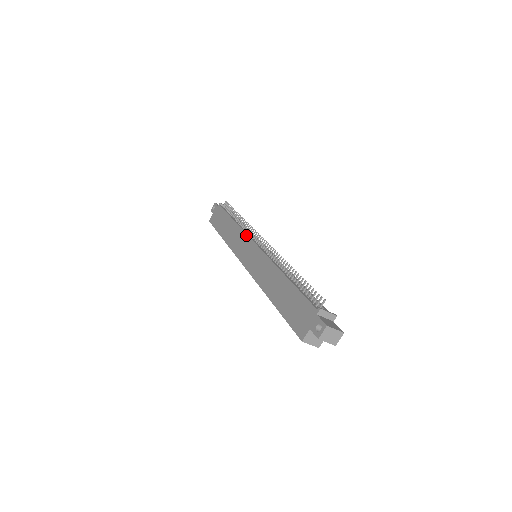
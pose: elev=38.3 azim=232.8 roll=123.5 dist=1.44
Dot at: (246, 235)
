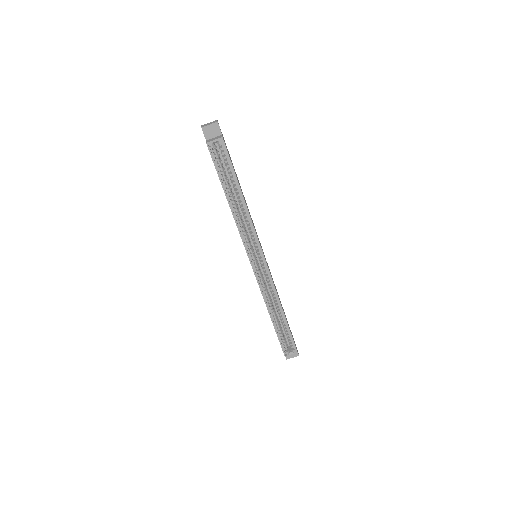
Dot at: occluded
